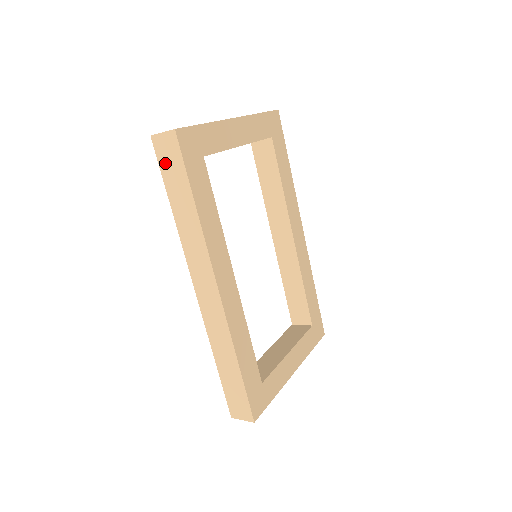
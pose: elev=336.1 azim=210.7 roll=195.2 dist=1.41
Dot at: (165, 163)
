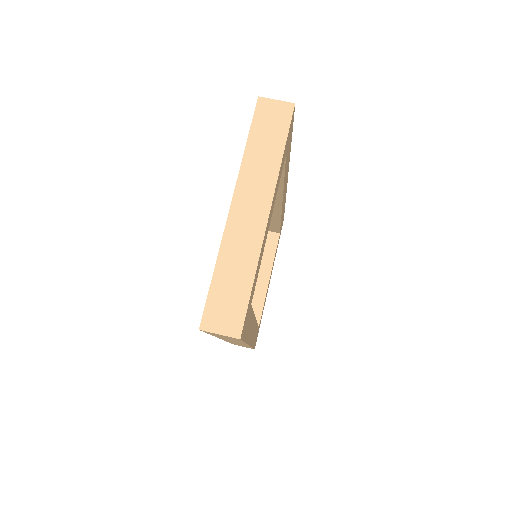
Dot at: occluded
